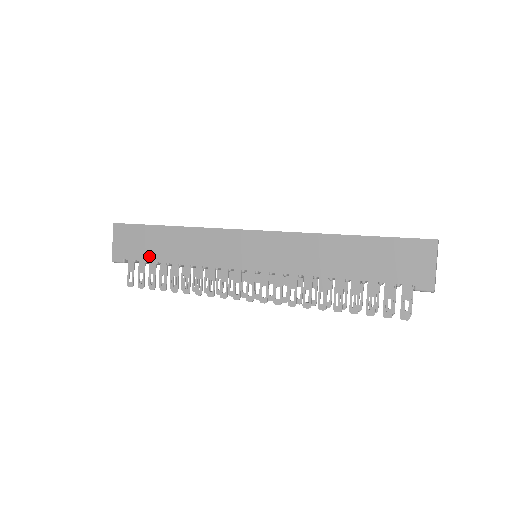
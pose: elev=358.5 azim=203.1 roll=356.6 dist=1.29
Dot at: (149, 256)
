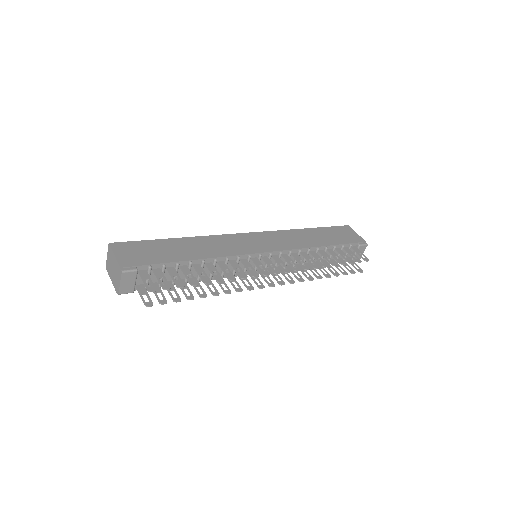
Dot at: (168, 259)
